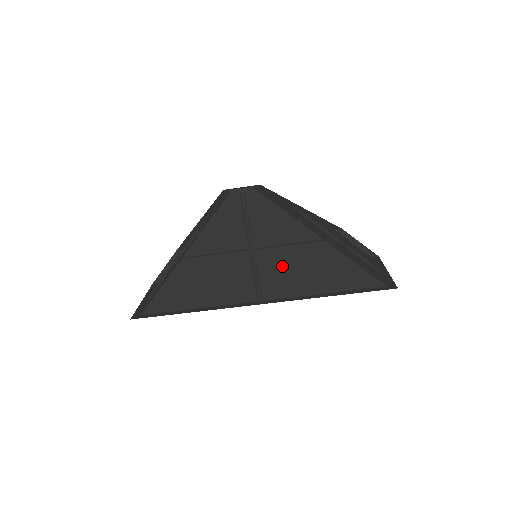
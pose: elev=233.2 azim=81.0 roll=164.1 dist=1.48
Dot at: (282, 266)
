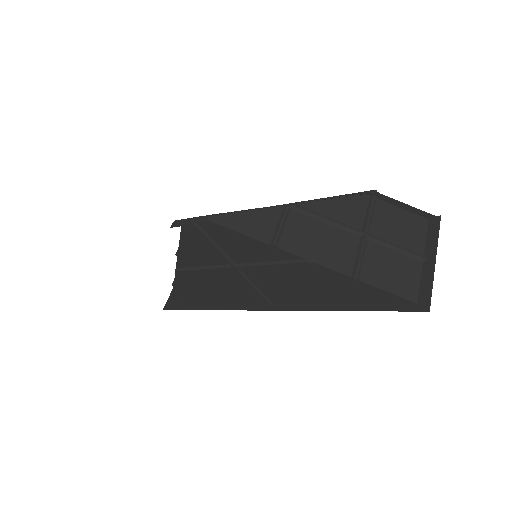
Dot at: (277, 281)
